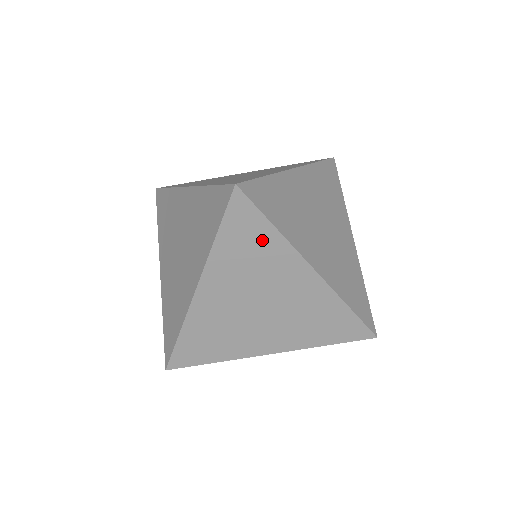
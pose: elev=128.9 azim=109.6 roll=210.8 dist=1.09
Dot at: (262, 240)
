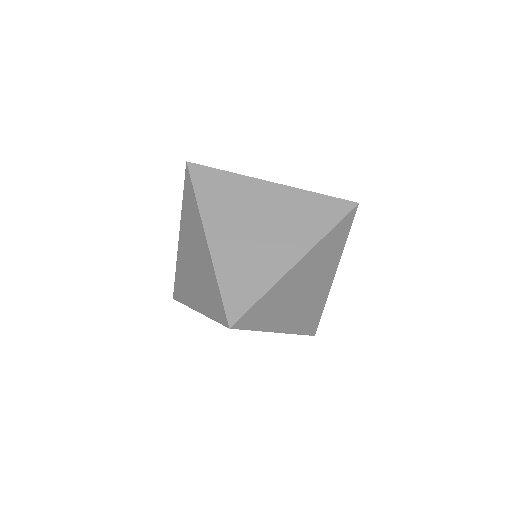
Dot at: occluded
